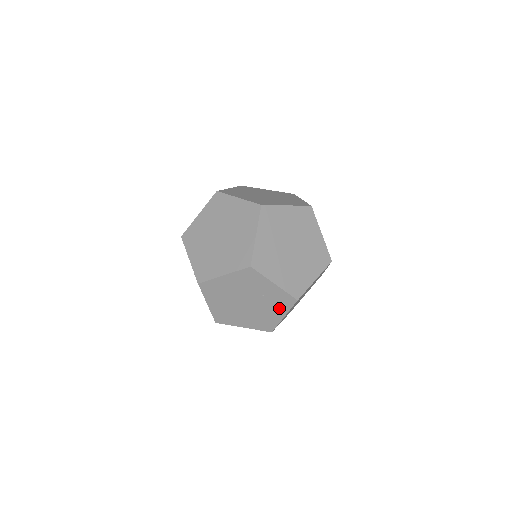
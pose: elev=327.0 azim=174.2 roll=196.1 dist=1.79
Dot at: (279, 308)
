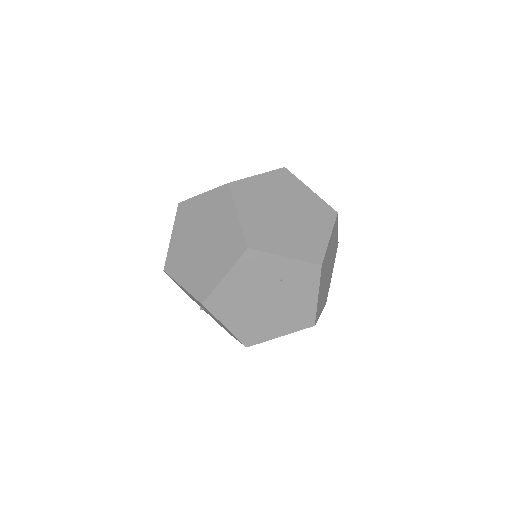
Dot at: (306, 288)
